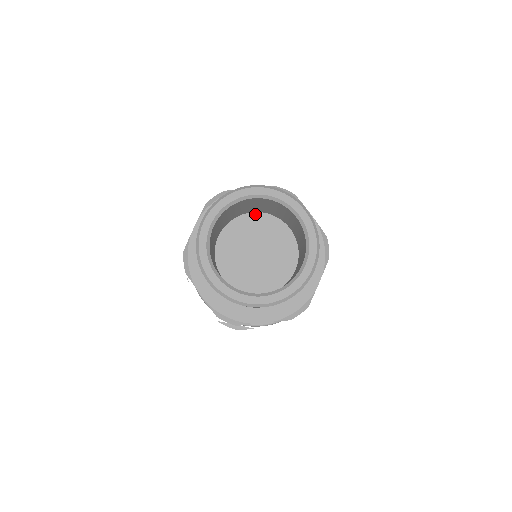
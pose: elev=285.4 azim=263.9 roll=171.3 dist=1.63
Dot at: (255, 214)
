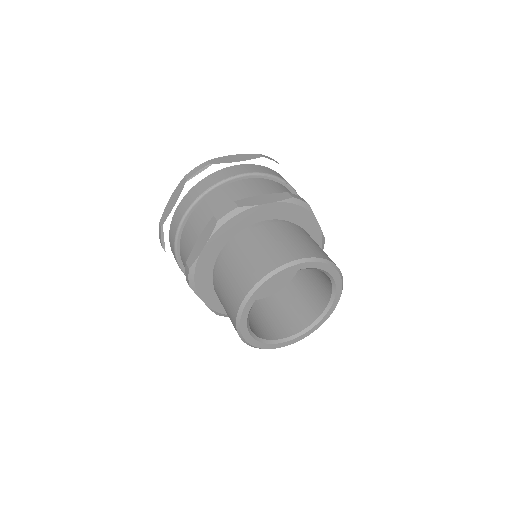
Dot at: occluded
